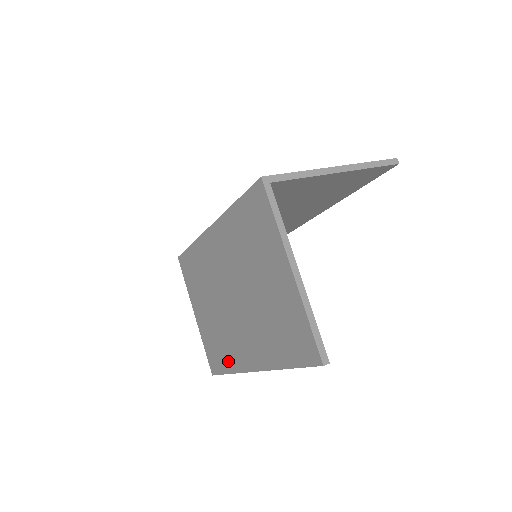
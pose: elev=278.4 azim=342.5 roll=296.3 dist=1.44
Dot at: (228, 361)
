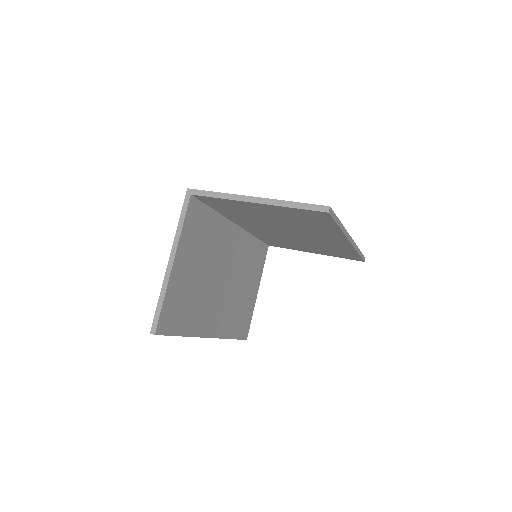
Dot at: occluded
